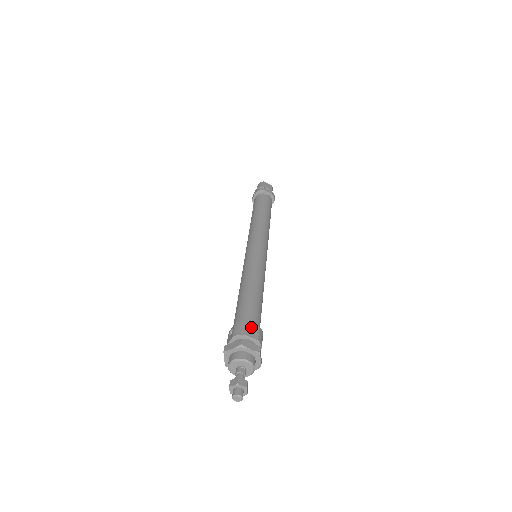
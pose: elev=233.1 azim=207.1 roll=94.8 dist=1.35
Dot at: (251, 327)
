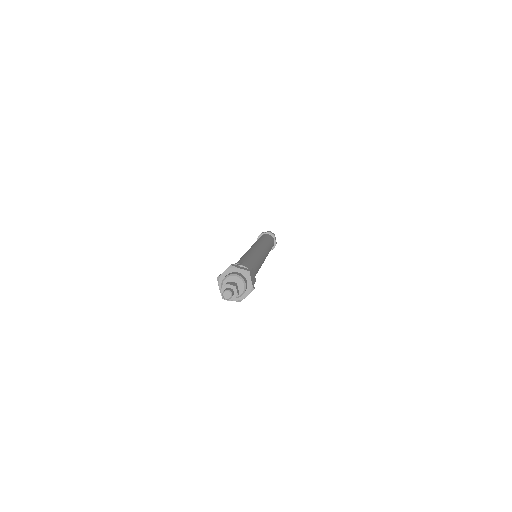
Dot at: (254, 274)
